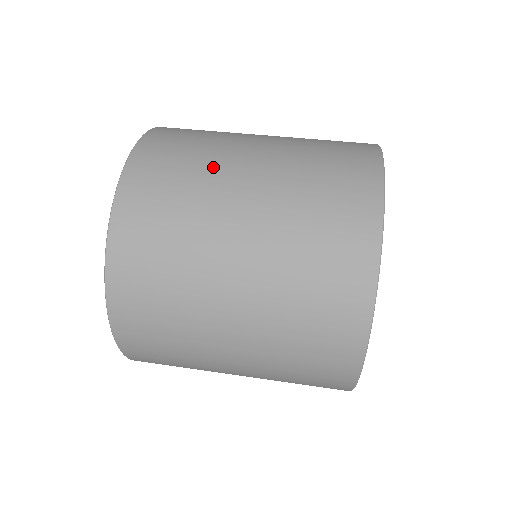
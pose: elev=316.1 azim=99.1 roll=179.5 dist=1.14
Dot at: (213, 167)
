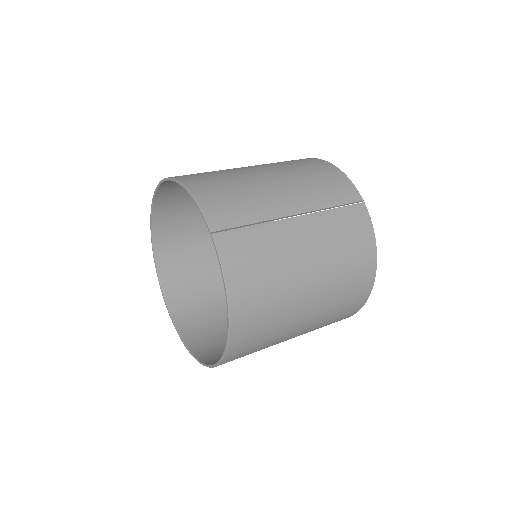
Dot at: occluded
